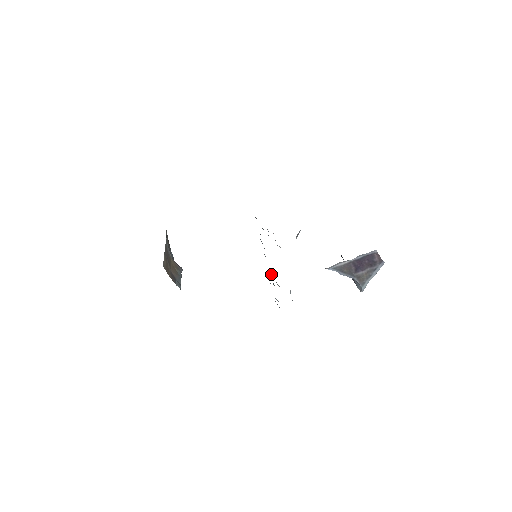
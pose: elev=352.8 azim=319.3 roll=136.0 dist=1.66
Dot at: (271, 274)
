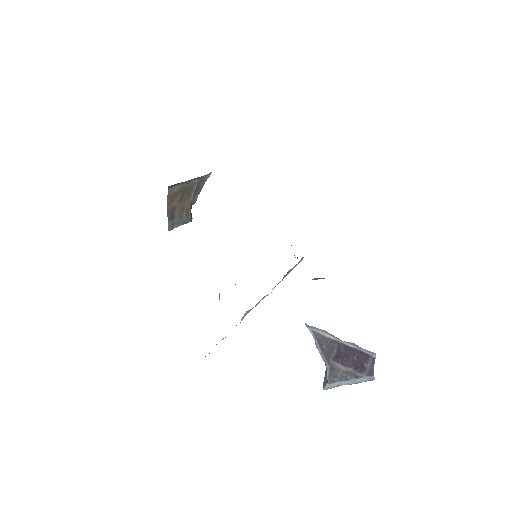
Dot at: occluded
